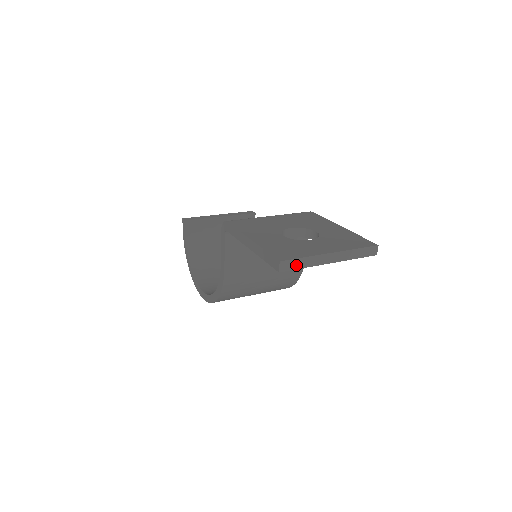
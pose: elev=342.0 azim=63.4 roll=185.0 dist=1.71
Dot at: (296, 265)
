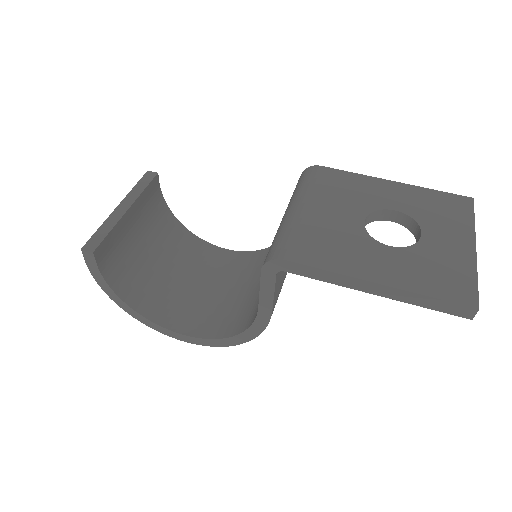
Dot at: occluded
